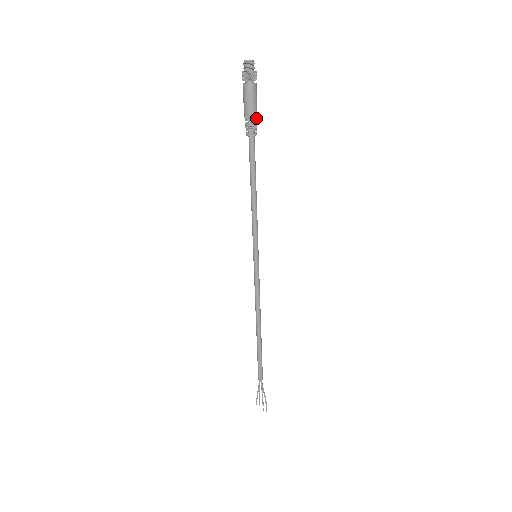
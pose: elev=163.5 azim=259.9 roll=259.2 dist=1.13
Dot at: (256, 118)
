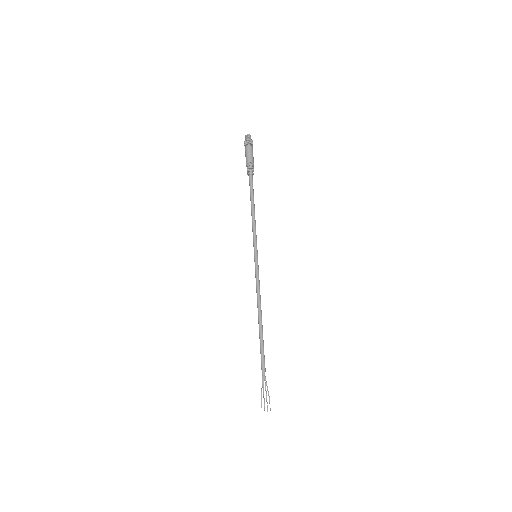
Dot at: (253, 165)
